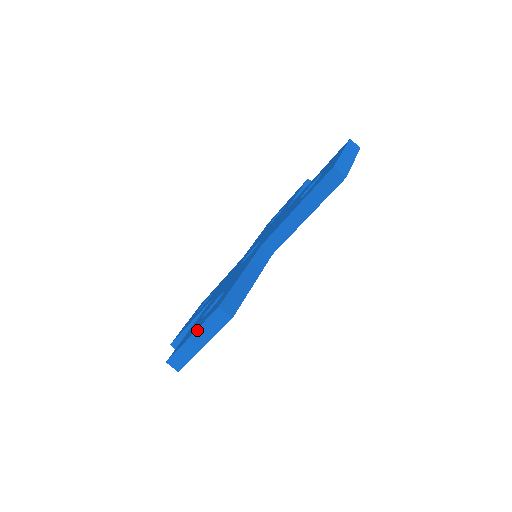
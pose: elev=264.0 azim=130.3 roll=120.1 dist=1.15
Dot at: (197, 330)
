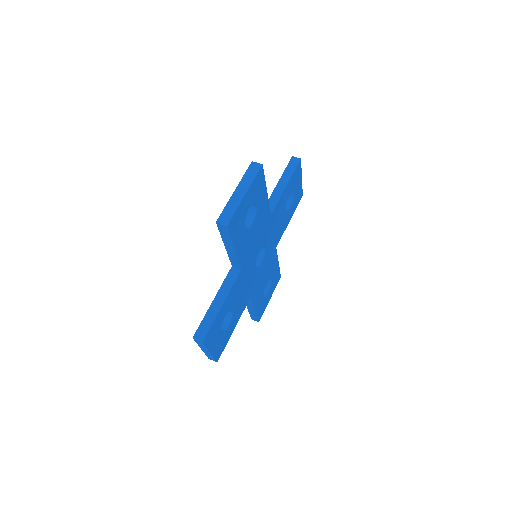
Dot at: (239, 184)
